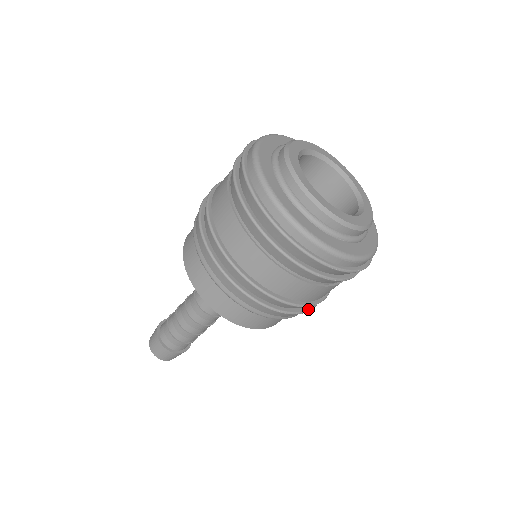
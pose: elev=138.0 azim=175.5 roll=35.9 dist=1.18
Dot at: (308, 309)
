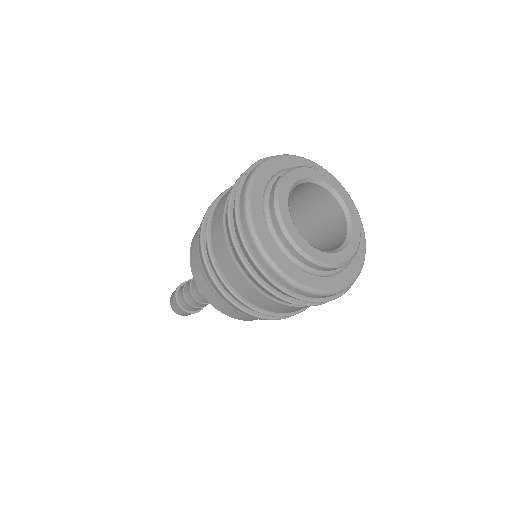
Dot at: occluded
